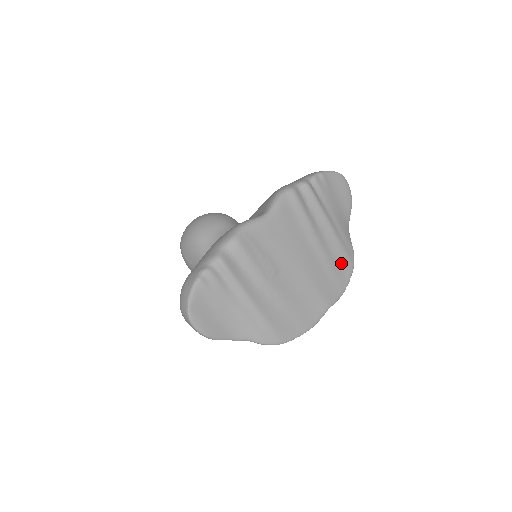
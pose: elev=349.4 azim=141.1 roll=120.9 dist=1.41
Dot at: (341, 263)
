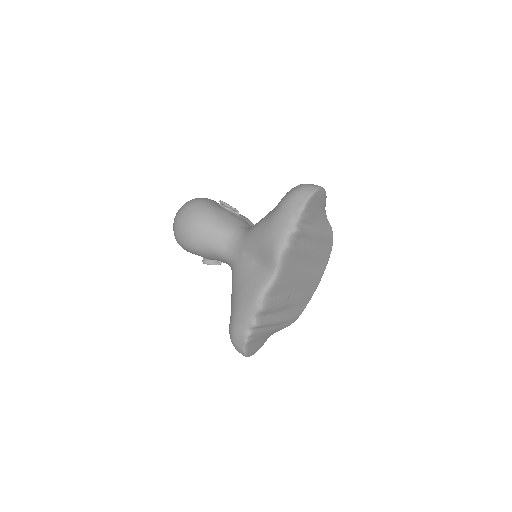
Dot at: (325, 247)
